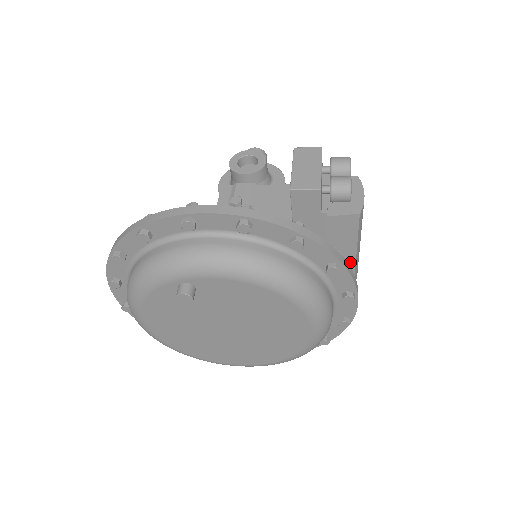
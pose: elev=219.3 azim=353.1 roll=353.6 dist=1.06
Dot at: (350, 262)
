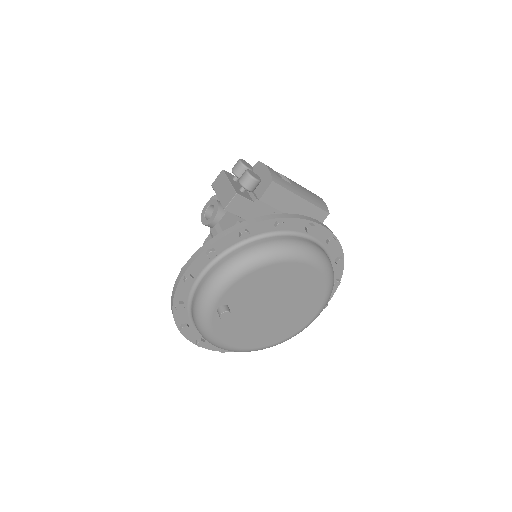
Dot at: (307, 205)
